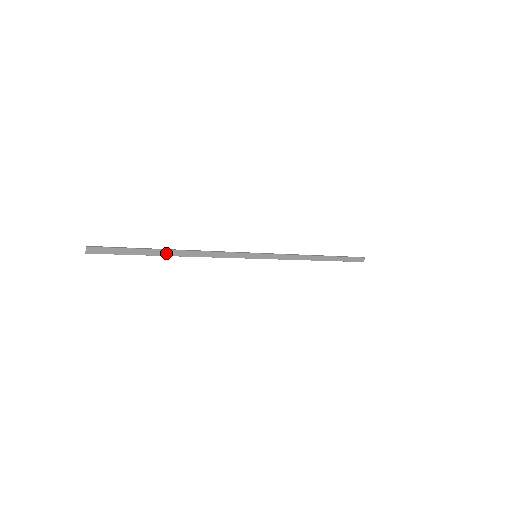
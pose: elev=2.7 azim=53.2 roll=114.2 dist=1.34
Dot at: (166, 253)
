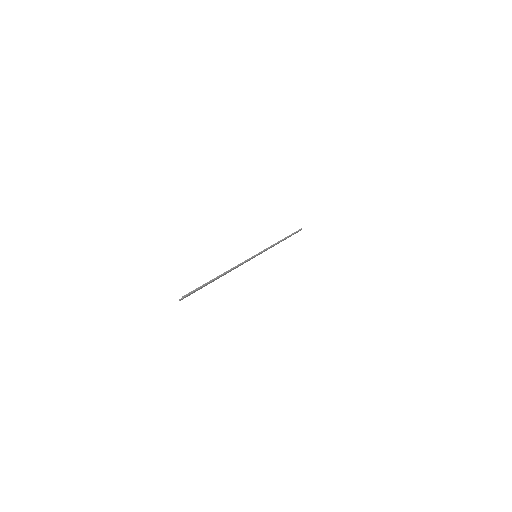
Dot at: occluded
